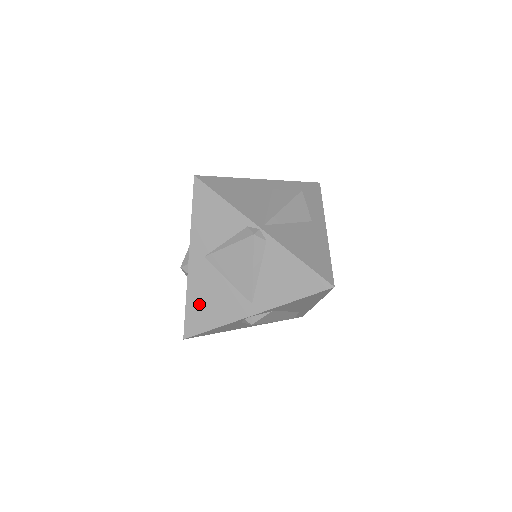
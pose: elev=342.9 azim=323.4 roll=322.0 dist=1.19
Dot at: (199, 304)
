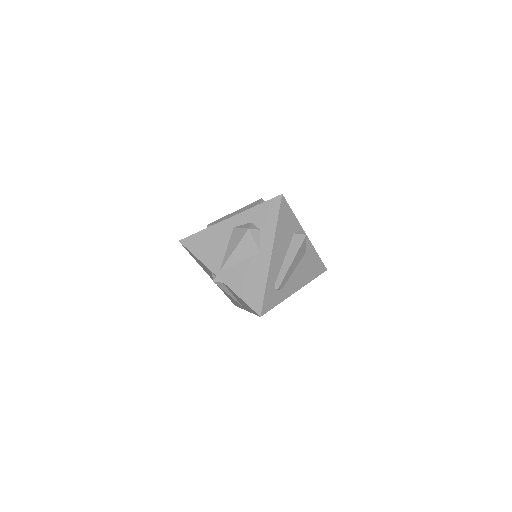
Dot at: (227, 295)
